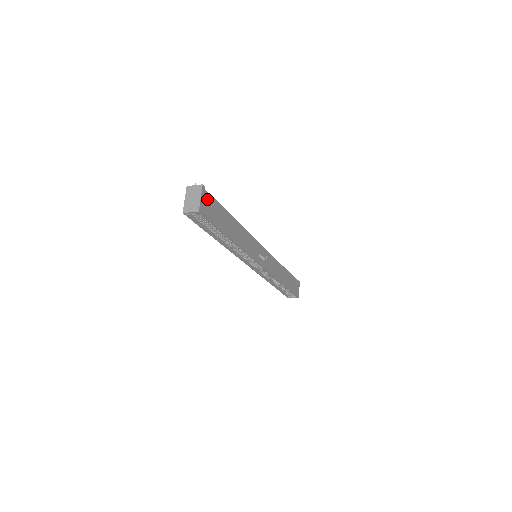
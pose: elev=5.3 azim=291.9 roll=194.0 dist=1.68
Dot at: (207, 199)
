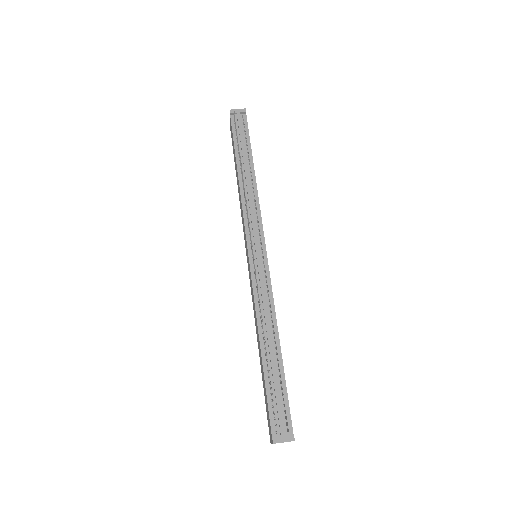
Dot at: (291, 425)
